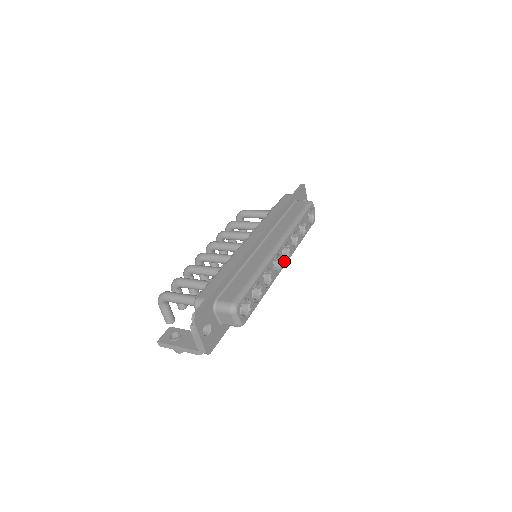
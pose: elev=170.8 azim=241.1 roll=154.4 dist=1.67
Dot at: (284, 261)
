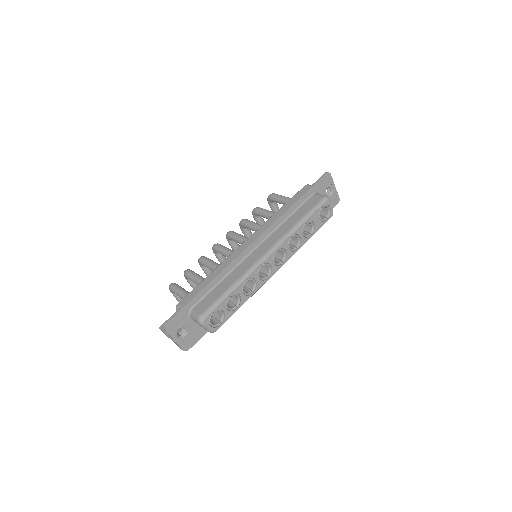
Dot at: (277, 266)
